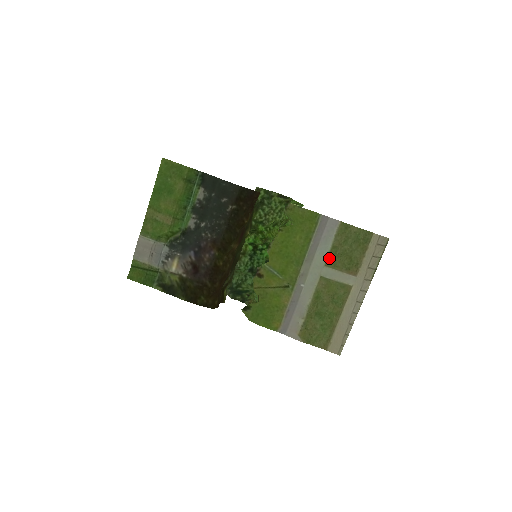
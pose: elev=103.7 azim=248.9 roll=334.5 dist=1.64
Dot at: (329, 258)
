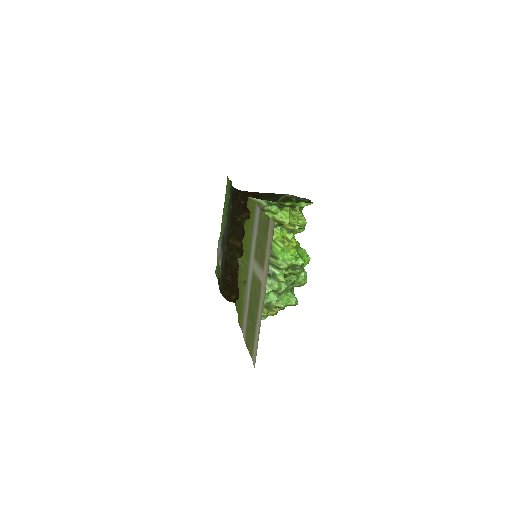
Dot at: (255, 250)
